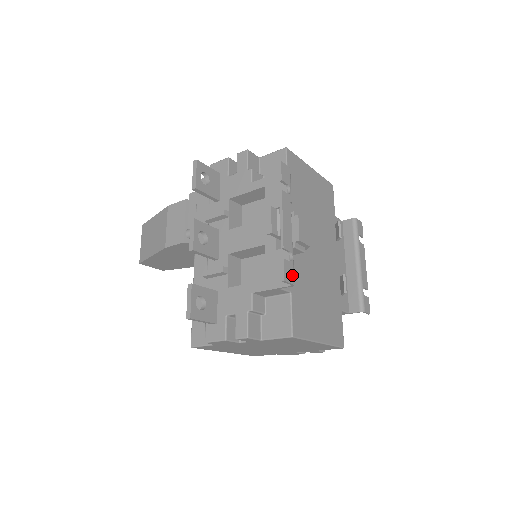
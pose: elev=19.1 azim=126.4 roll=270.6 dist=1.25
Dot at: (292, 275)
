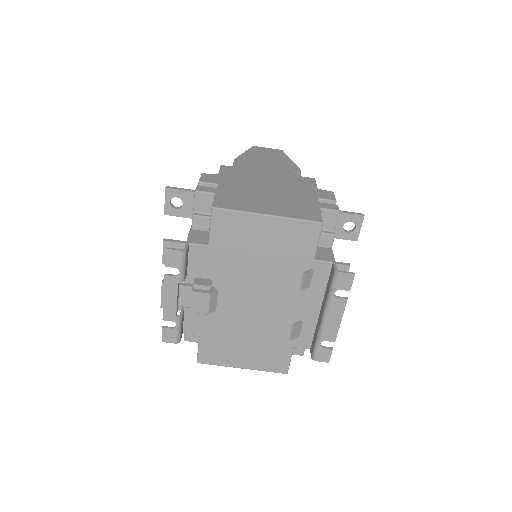
Dot at: (174, 337)
